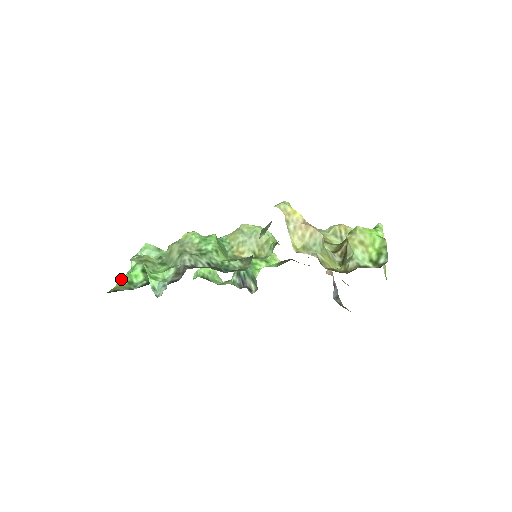
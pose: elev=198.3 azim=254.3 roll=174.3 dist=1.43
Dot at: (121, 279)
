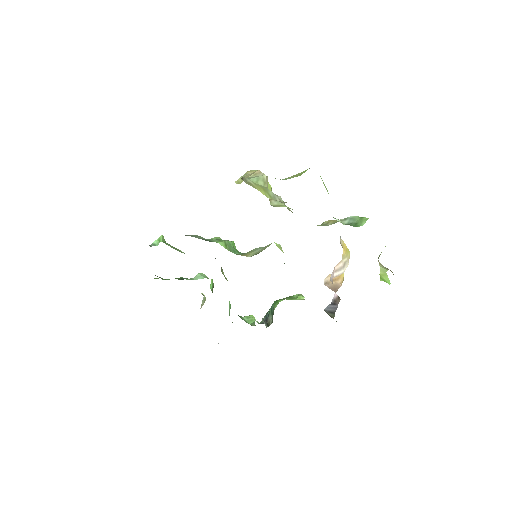
Dot at: occluded
